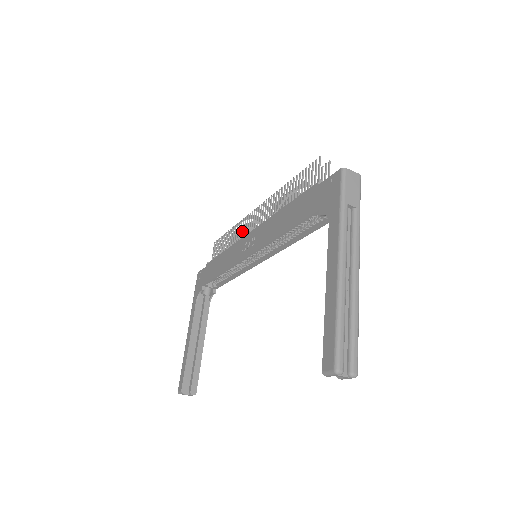
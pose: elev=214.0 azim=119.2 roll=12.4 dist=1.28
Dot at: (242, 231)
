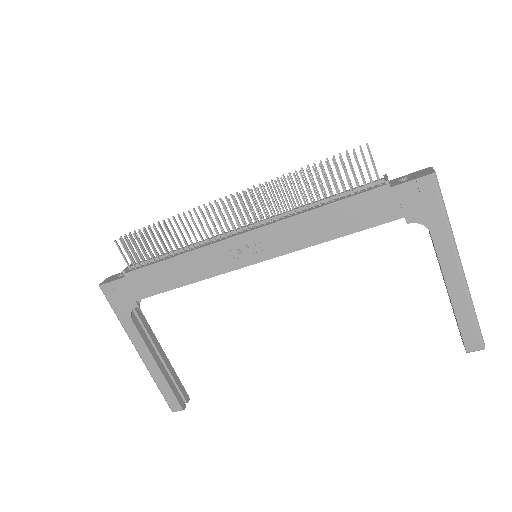
Dot at: (204, 229)
